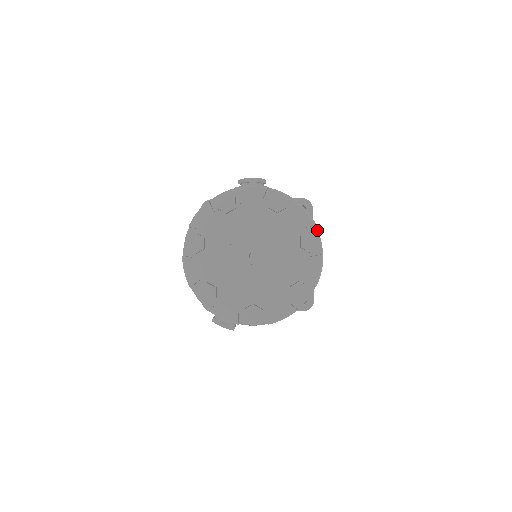
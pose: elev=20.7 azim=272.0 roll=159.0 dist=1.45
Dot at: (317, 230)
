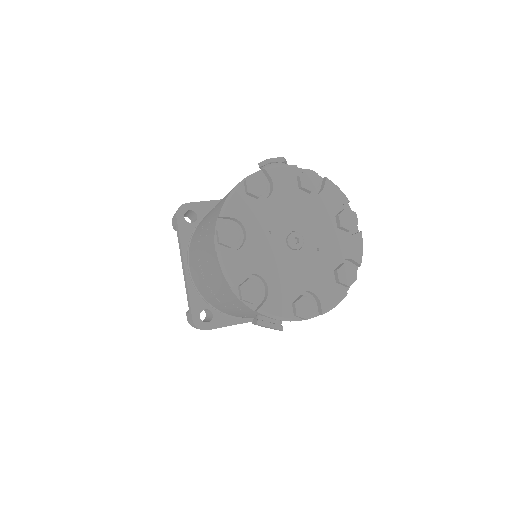
Dot at: (349, 208)
